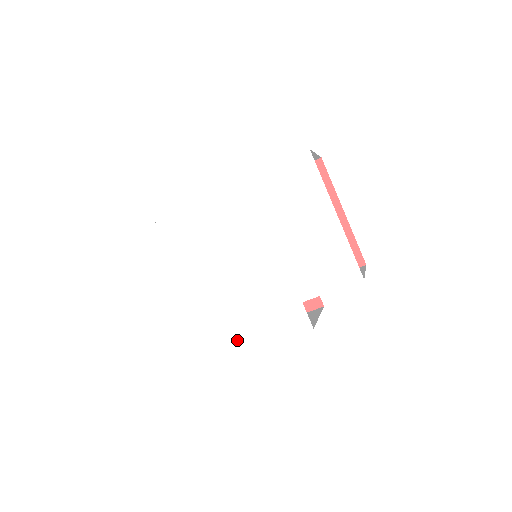
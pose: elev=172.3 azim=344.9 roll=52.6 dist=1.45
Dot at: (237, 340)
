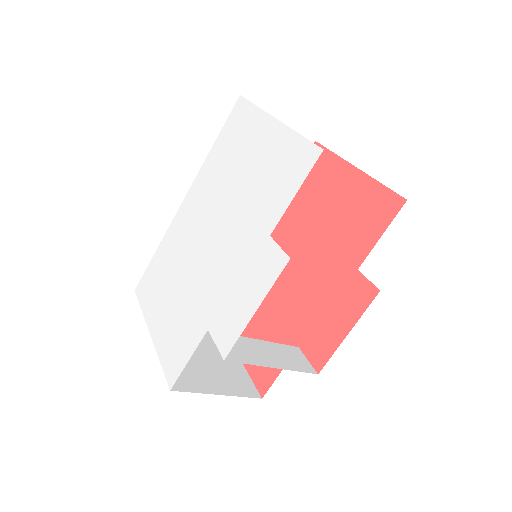
Dot at: (218, 342)
